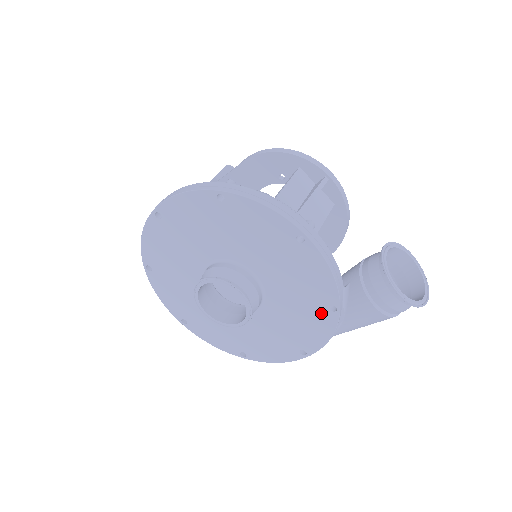
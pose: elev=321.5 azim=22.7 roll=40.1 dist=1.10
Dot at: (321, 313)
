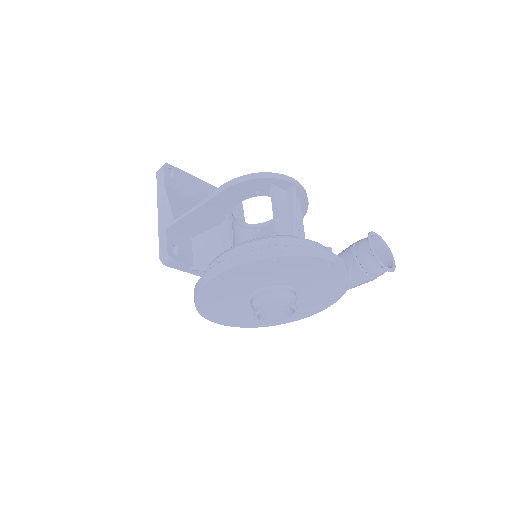
Dot at: (336, 291)
